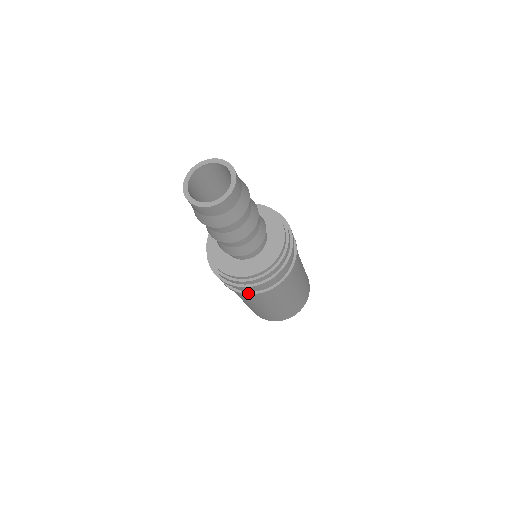
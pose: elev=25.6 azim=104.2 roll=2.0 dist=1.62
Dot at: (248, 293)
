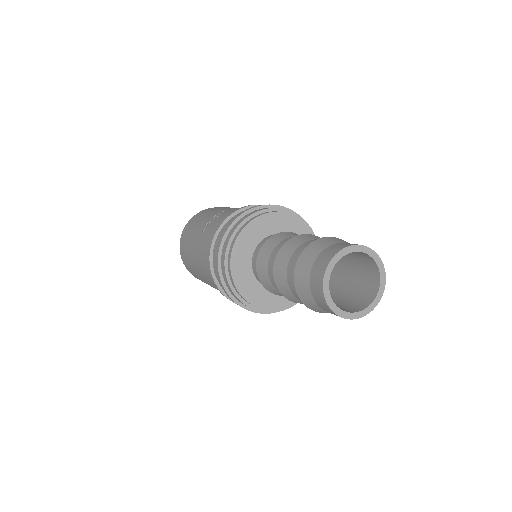
Dot at: occluded
